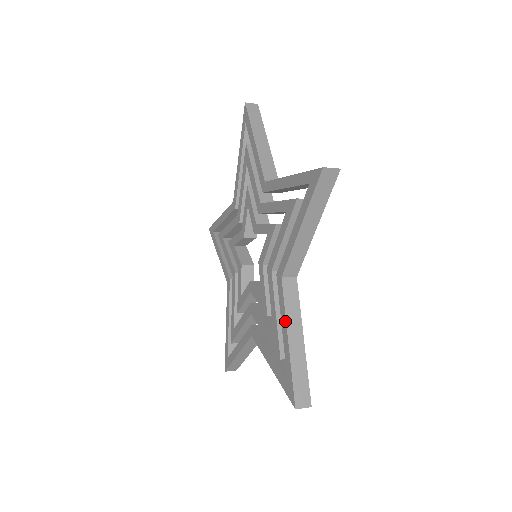
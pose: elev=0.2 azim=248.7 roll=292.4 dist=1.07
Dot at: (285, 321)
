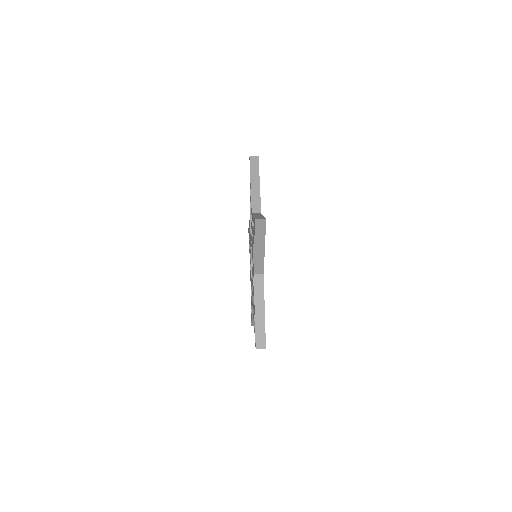
Dot at: (254, 299)
